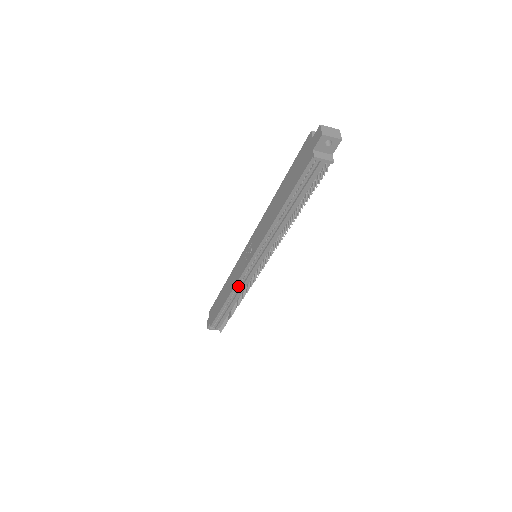
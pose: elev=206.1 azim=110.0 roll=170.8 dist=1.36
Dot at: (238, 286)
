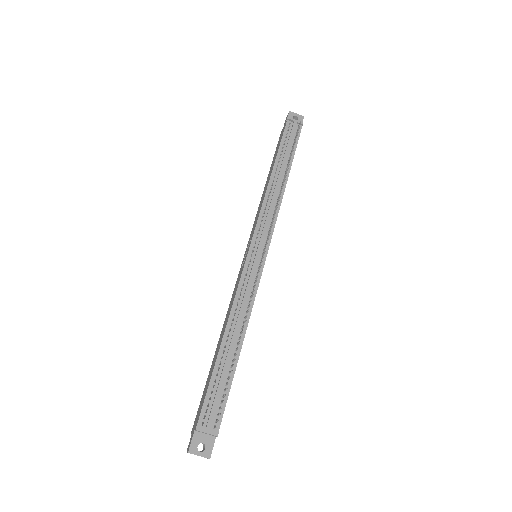
Dot at: (239, 297)
